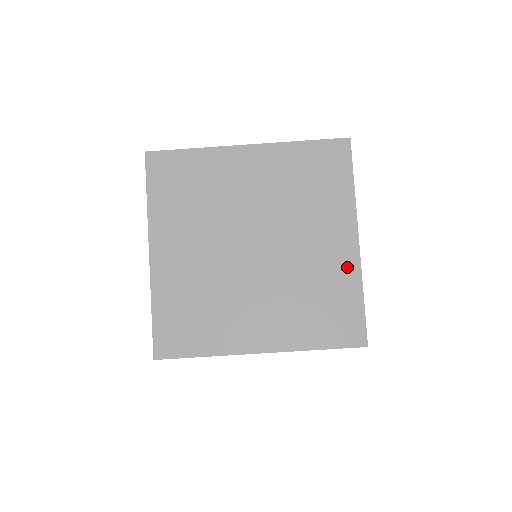
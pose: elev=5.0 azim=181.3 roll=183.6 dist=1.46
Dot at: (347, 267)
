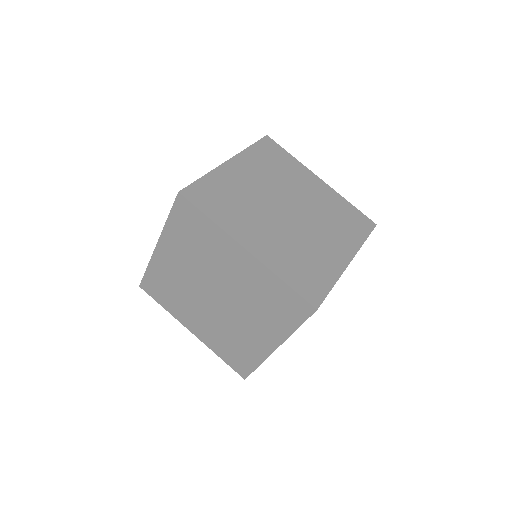
Dot at: (260, 351)
